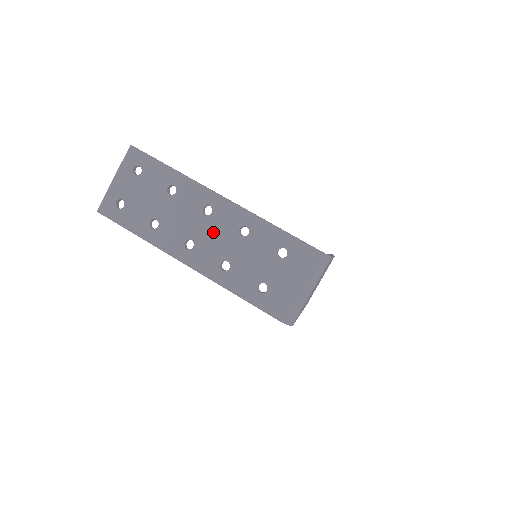
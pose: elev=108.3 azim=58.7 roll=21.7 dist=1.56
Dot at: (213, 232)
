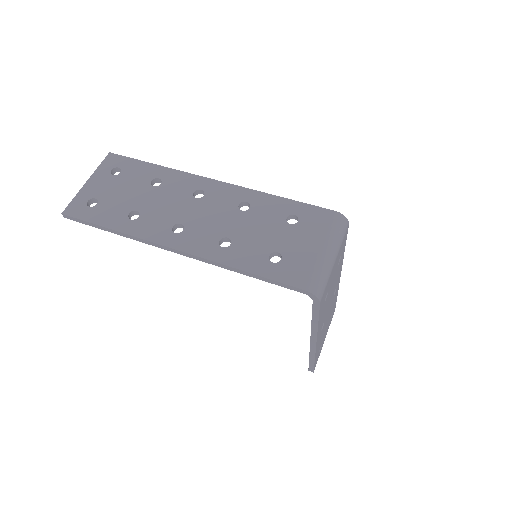
Dot at: (207, 212)
